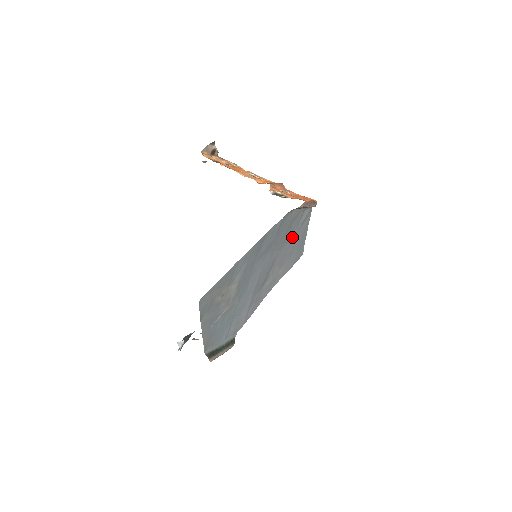
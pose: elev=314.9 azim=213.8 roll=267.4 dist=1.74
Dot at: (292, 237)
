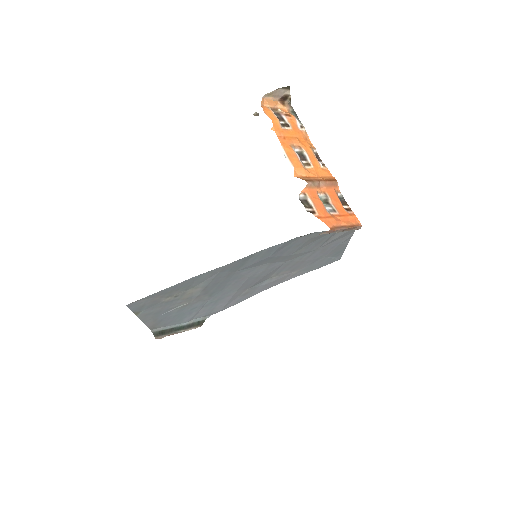
Dot at: (315, 249)
